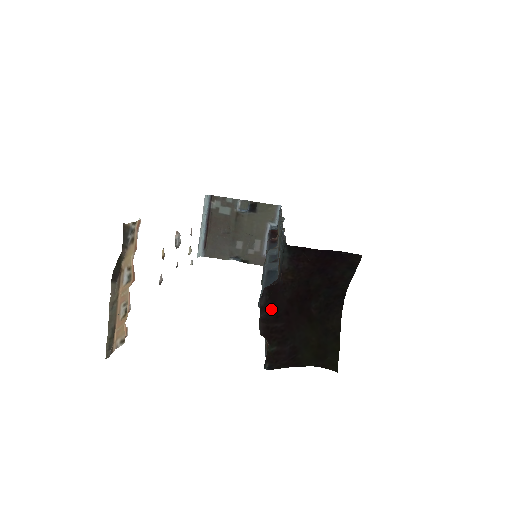
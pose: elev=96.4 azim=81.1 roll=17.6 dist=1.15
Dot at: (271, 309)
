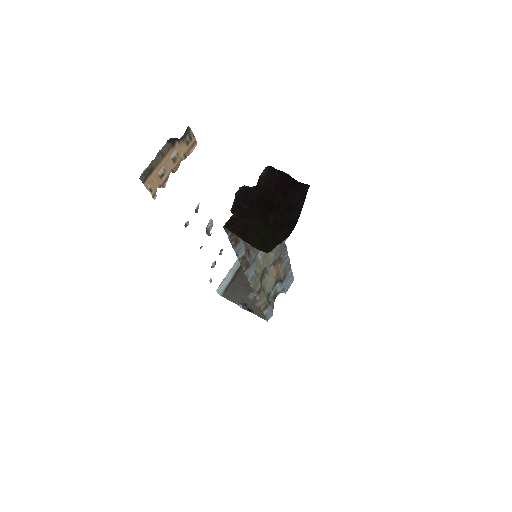
Dot at: (244, 194)
